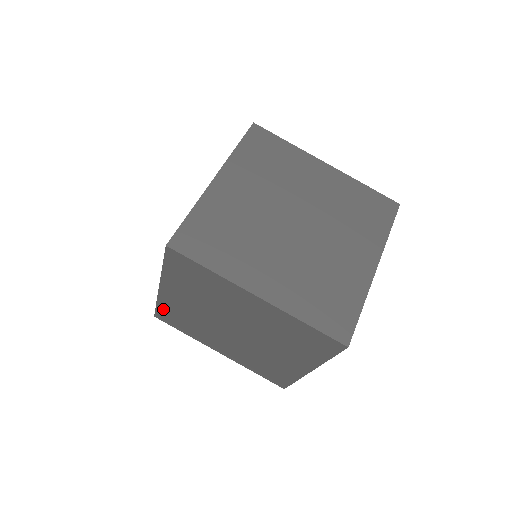
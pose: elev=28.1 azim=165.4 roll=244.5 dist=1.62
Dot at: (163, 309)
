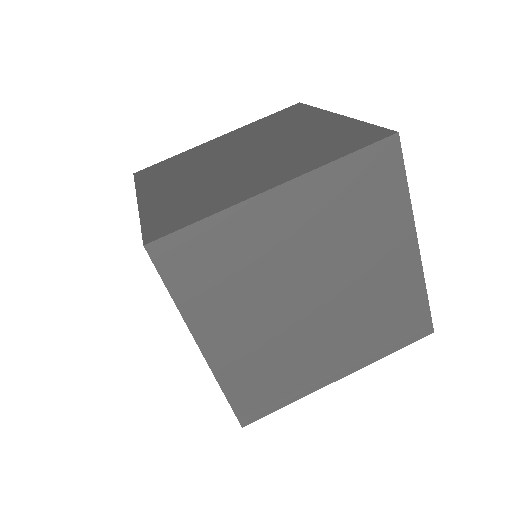
Dot at: (236, 392)
